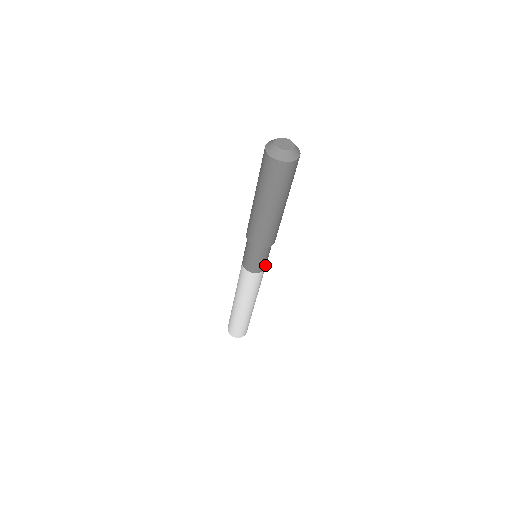
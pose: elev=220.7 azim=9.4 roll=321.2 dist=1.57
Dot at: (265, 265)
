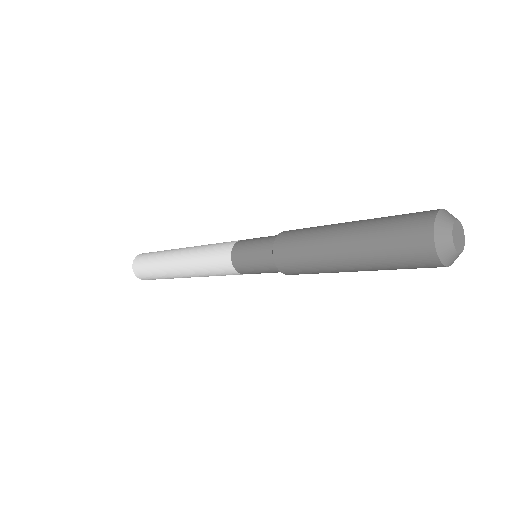
Dot at: occluded
